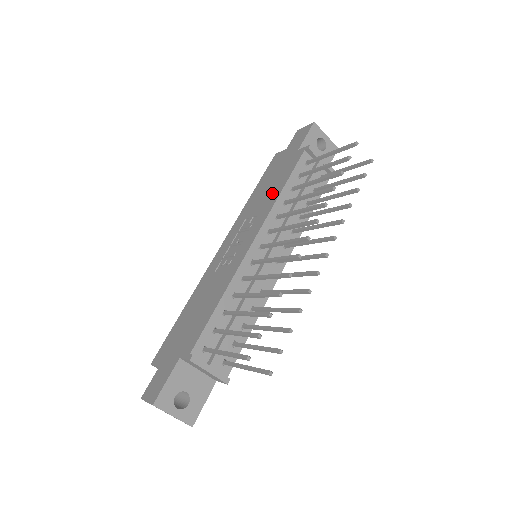
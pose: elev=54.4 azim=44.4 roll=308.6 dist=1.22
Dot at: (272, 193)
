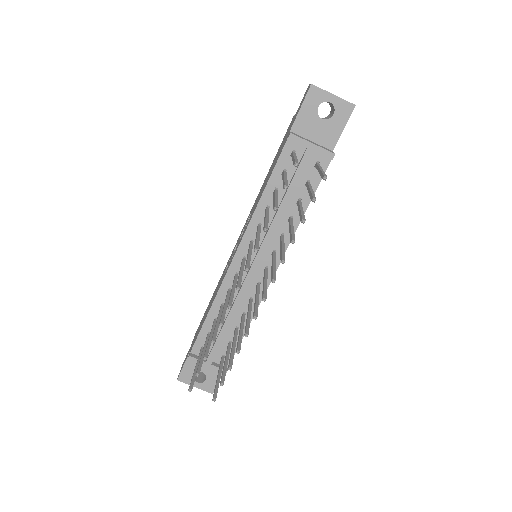
Dot at: (261, 192)
